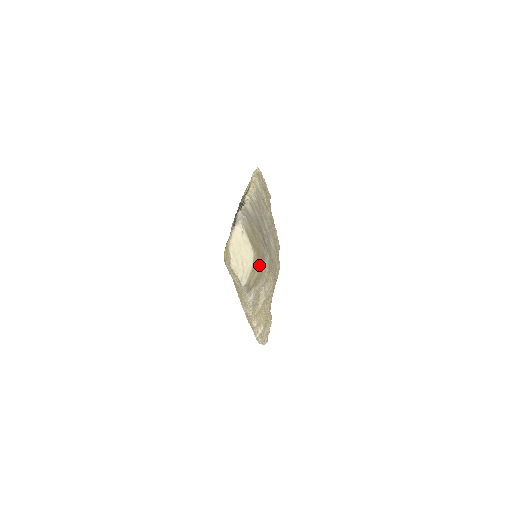
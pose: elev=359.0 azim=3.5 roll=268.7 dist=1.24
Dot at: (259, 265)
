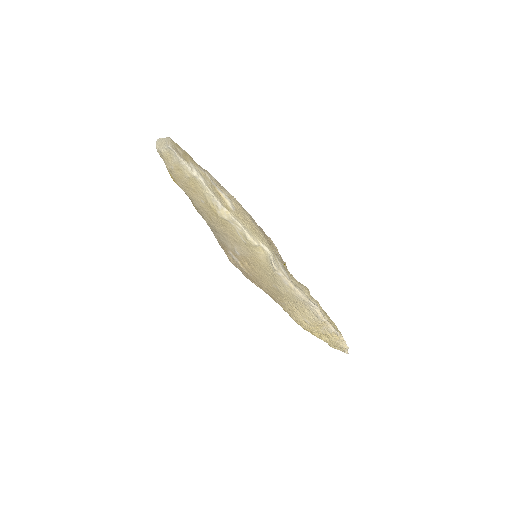
Dot at: (184, 151)
